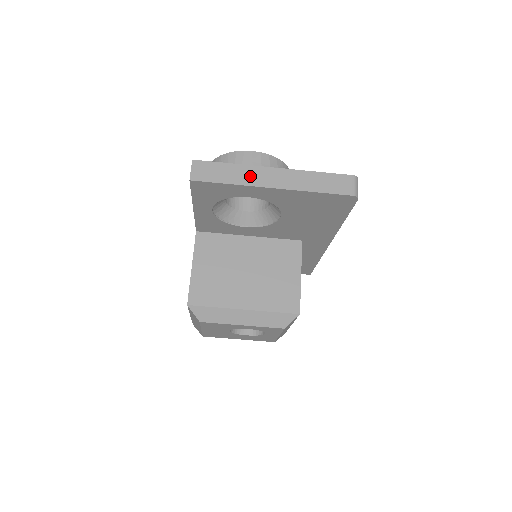
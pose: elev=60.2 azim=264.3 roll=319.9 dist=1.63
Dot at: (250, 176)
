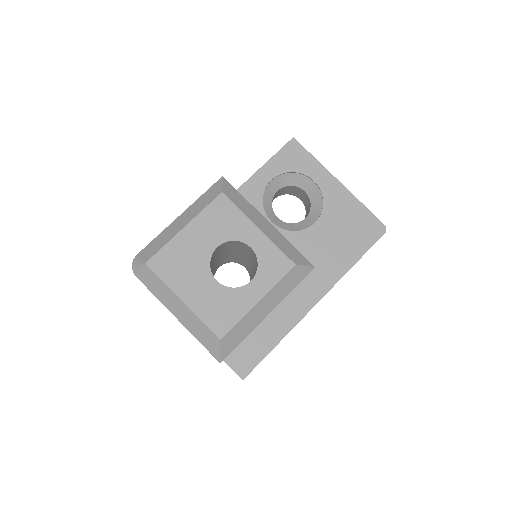
Dot at: occluded
